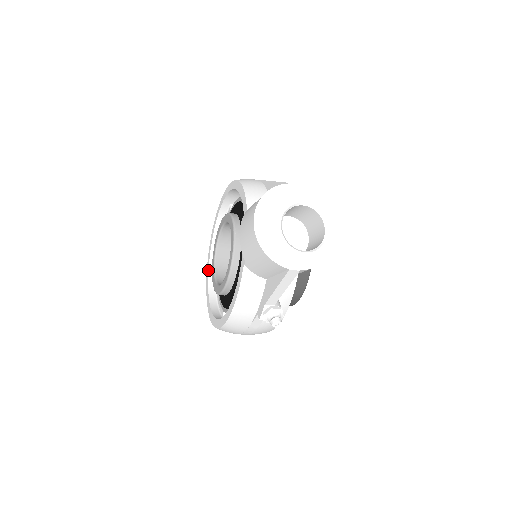
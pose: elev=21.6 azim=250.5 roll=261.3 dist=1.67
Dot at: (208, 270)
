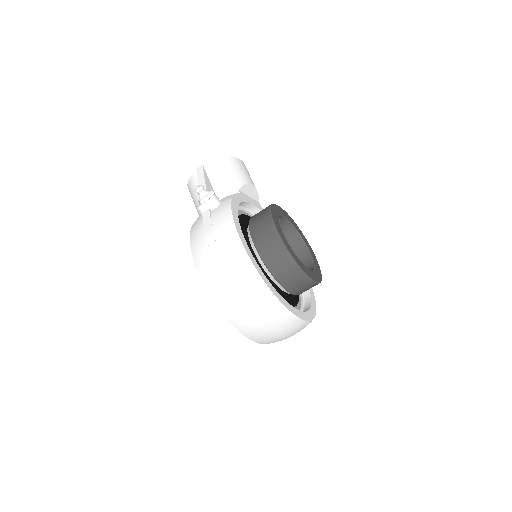
Dot at: occluded
